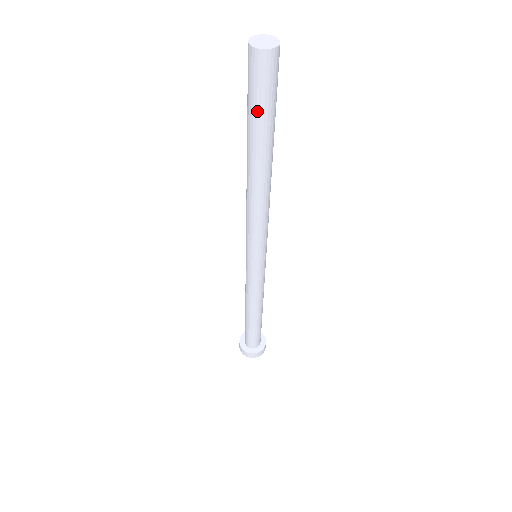
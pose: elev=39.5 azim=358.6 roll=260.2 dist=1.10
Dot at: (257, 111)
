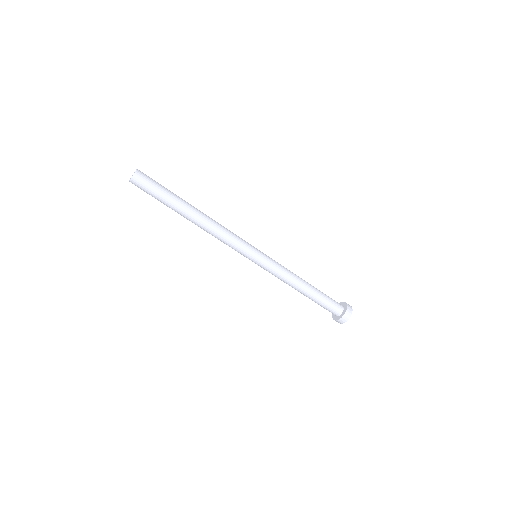
Dot at: (160, 194)
